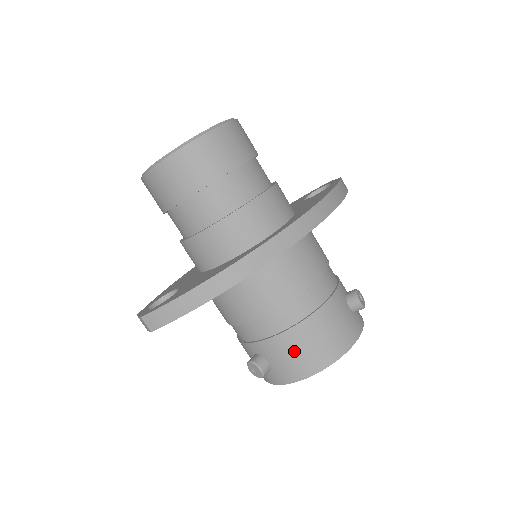
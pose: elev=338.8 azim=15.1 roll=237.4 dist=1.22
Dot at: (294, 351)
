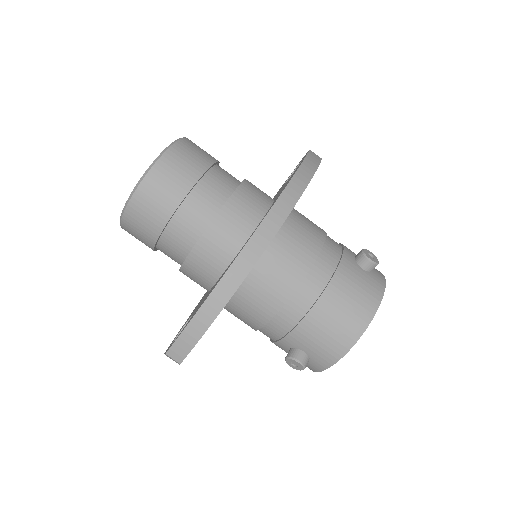
Dot at: (322, 332)
